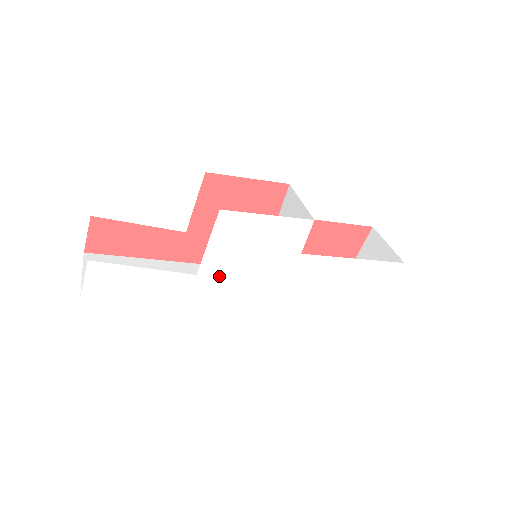
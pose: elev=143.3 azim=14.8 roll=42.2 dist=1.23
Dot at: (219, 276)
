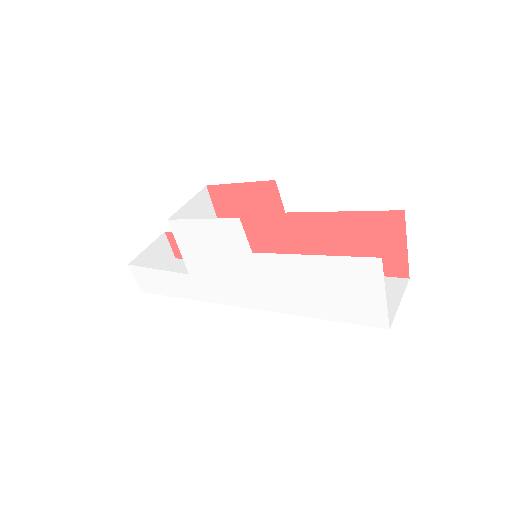
Dot at: (204, 275)
